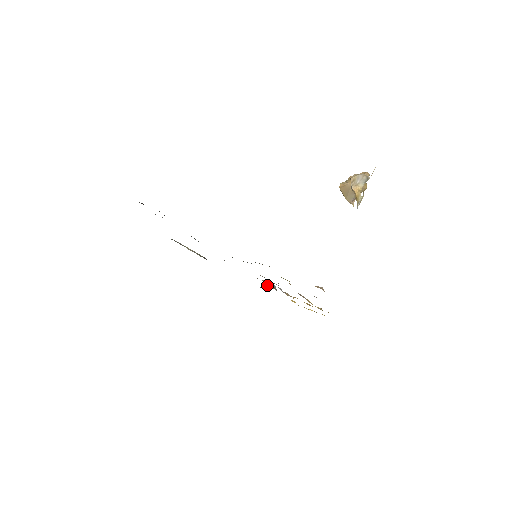
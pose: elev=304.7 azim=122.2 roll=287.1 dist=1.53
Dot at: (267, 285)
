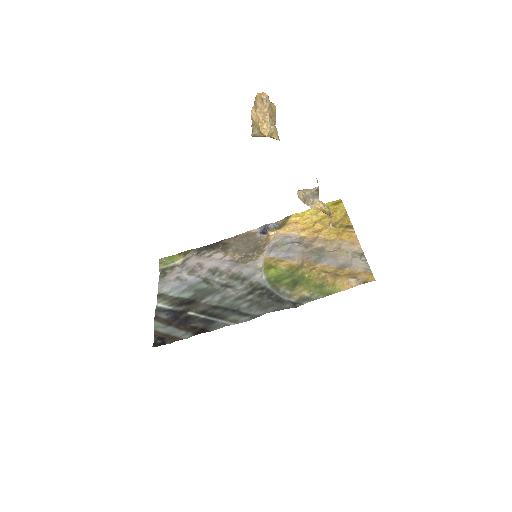
Dot at: (268, 234)
